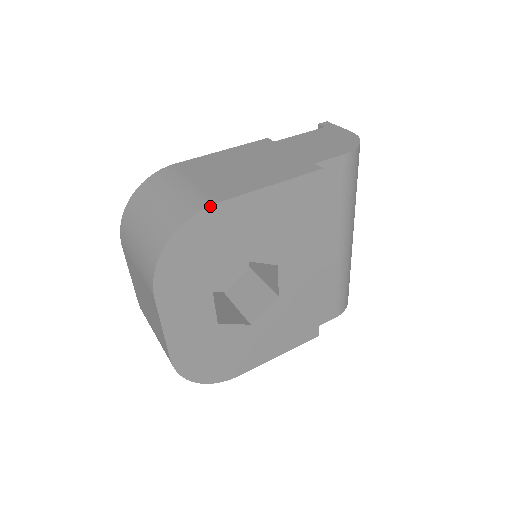
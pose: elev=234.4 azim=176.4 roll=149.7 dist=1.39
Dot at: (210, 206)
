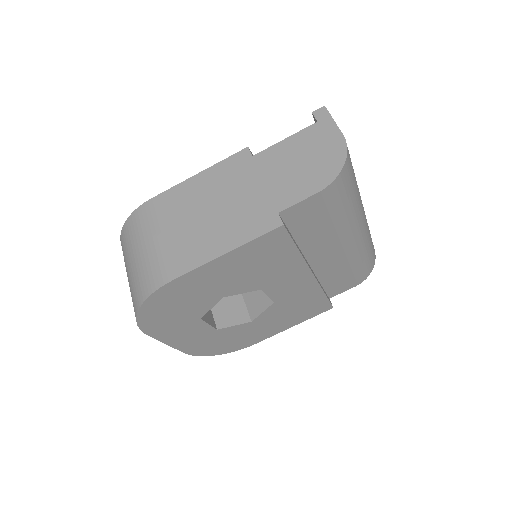
Dot at: (165, 284)
